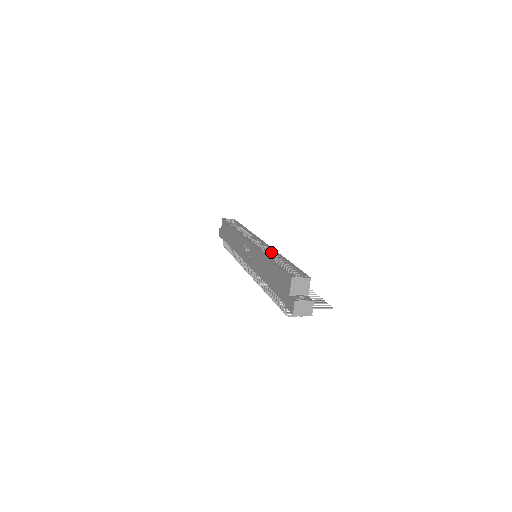
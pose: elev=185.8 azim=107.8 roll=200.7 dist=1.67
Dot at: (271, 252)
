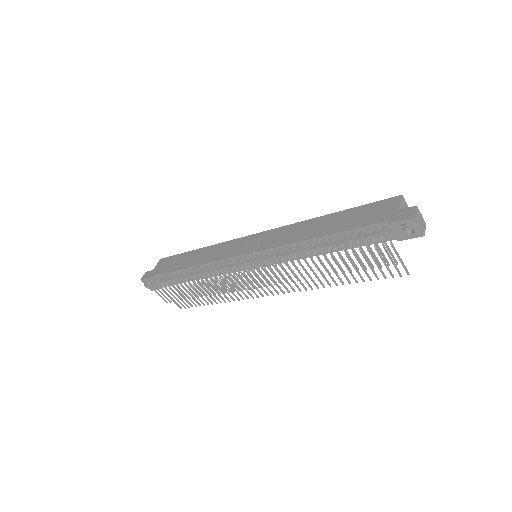
Dot at: occluded
